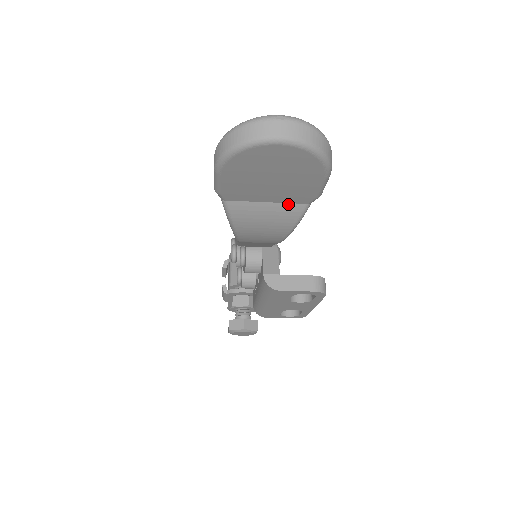
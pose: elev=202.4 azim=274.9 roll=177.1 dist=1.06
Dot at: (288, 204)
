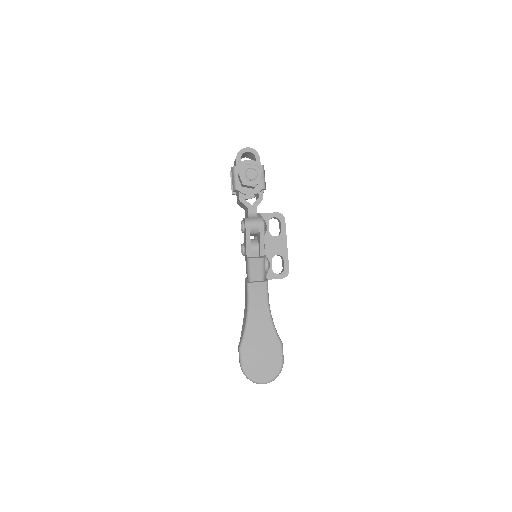
Dot at: occluded
